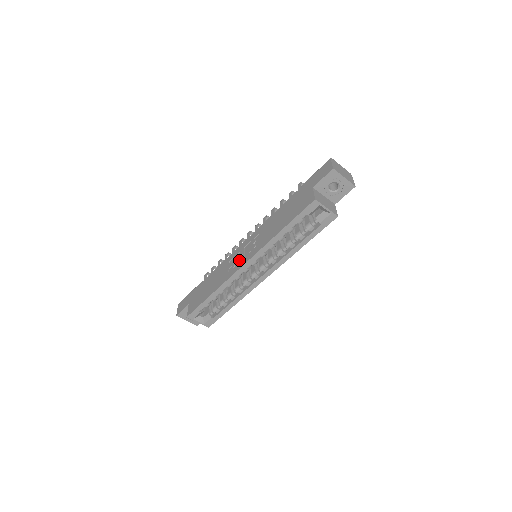
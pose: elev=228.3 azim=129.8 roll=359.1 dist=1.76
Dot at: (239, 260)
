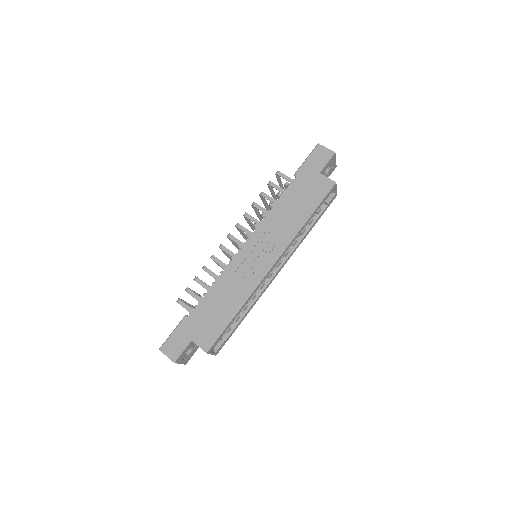
Dot at: (256, 264)
